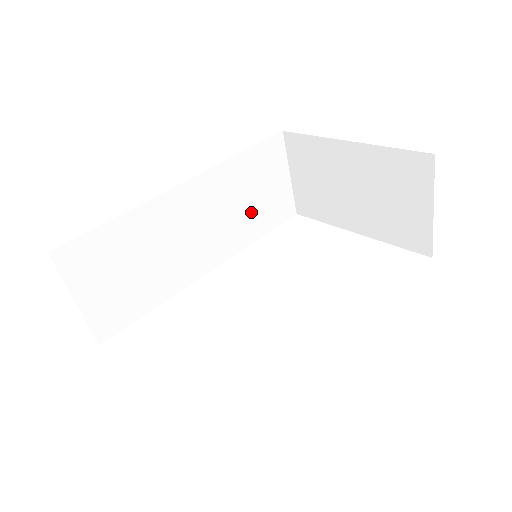
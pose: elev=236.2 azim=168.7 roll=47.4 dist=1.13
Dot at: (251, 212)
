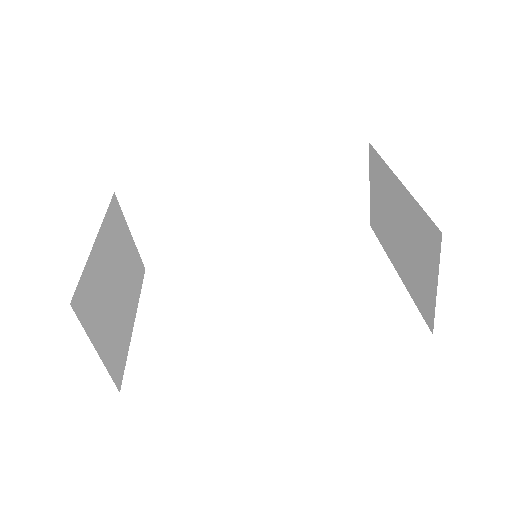
Dot at: (312, 210)
